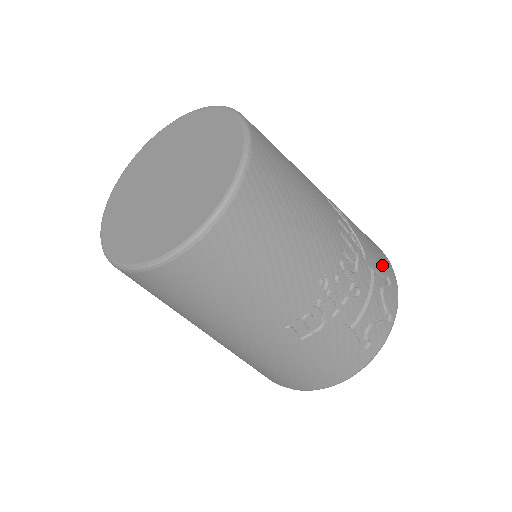
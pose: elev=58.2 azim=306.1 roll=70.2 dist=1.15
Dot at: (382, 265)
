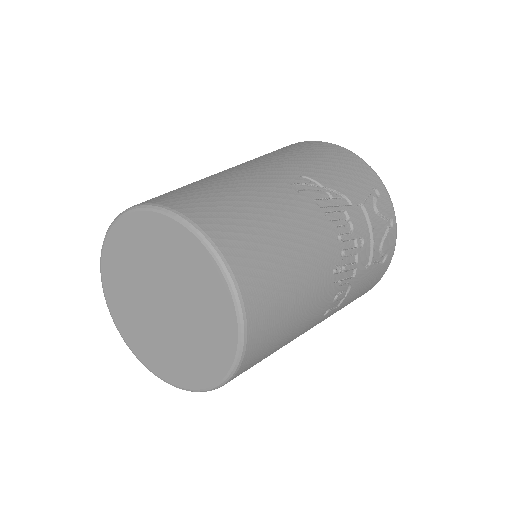
Dot at: (363, 183)
